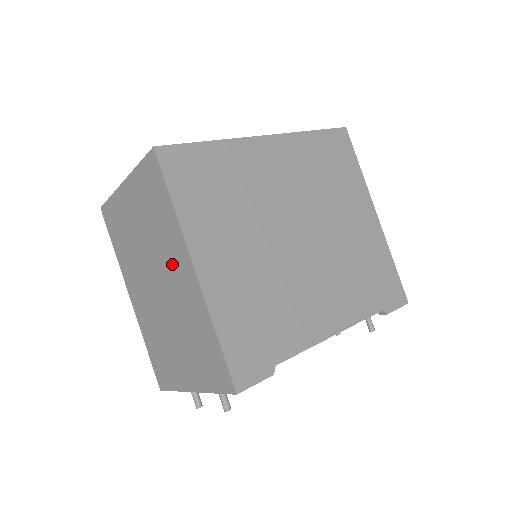
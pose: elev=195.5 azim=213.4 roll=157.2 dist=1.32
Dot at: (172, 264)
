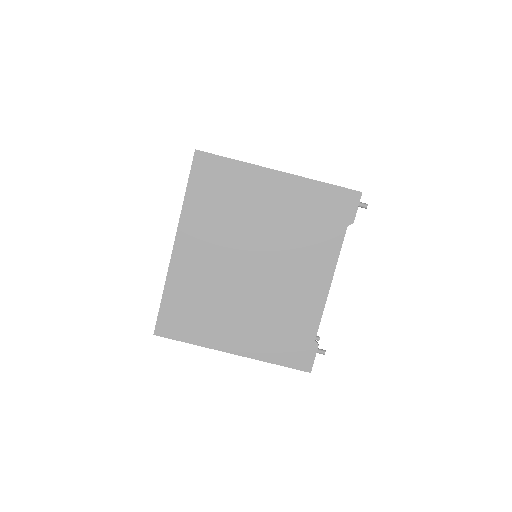
Dot at: occluded
